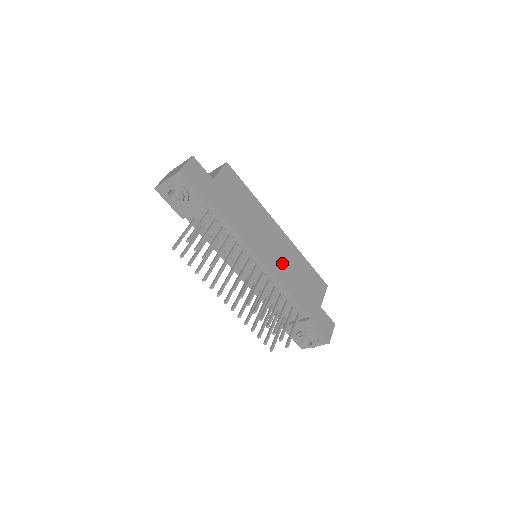
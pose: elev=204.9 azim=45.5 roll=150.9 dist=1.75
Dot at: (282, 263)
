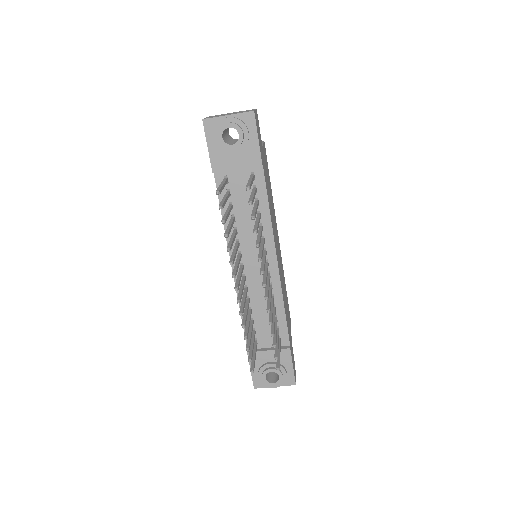
Dot at: (281, 274)
